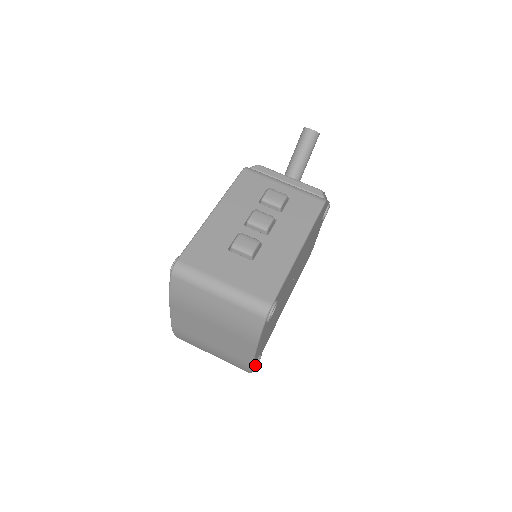
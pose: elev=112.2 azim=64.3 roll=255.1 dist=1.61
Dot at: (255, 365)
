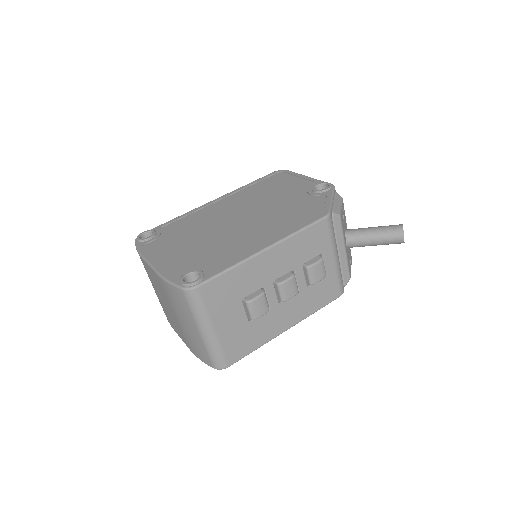
Dot at: occluded
